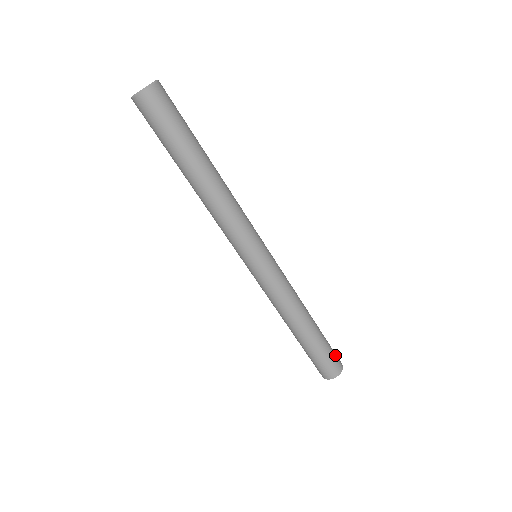
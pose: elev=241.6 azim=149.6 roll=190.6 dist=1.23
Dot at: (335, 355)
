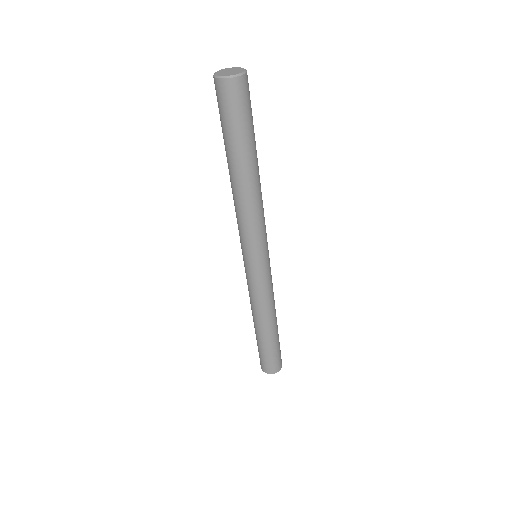
Dot at: (280, 357)
